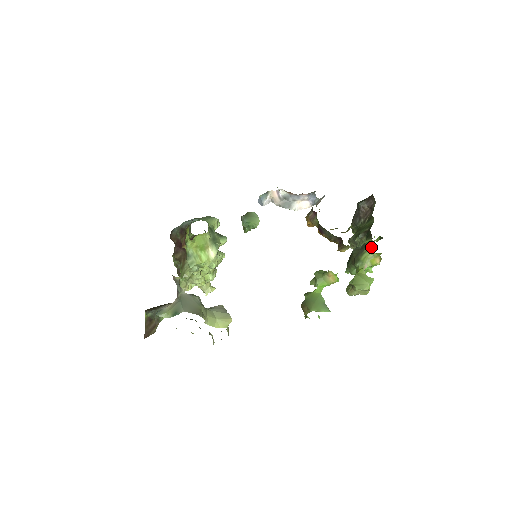
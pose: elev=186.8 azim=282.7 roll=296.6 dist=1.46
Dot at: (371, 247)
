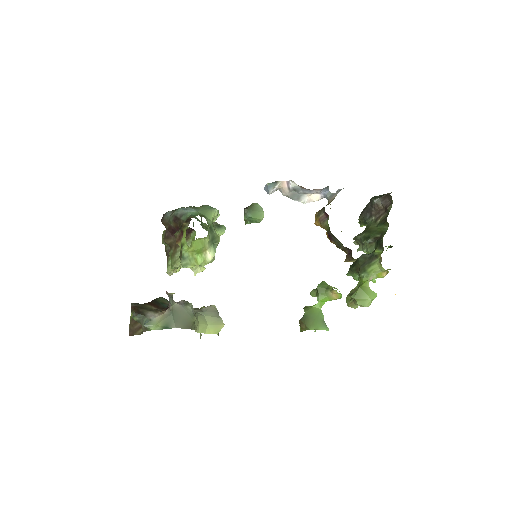
Dot at: (381, 261)
